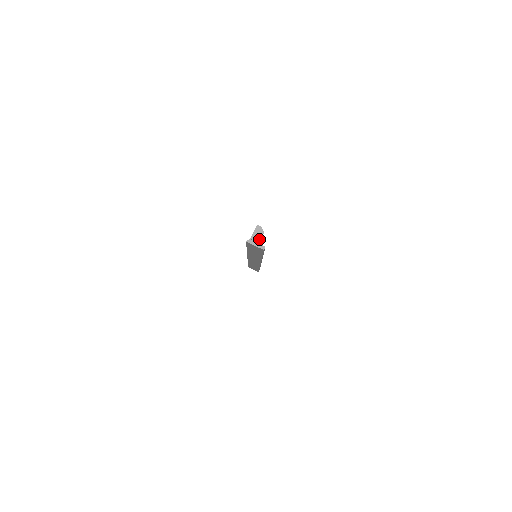
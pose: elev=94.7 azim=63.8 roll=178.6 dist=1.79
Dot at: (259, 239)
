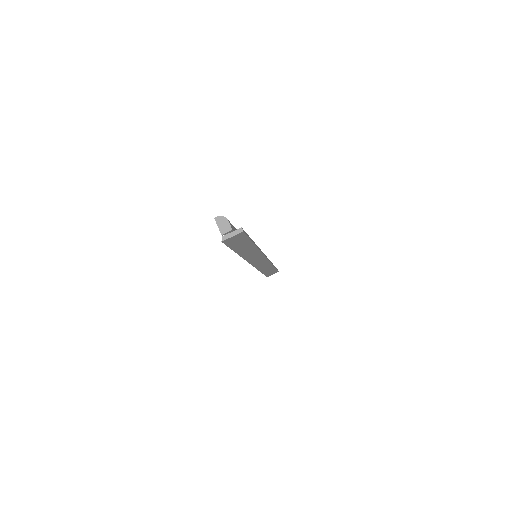
Dot at: (229, 227)
